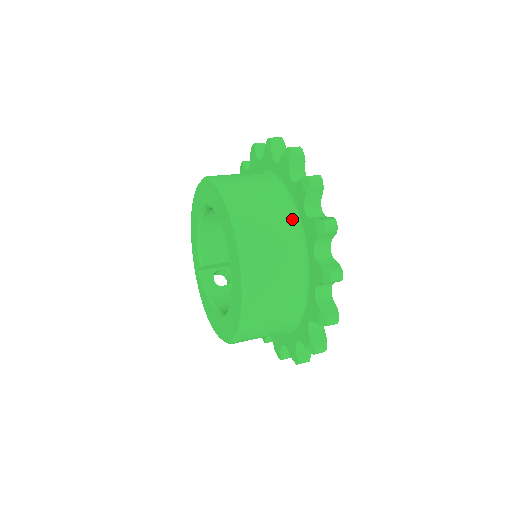
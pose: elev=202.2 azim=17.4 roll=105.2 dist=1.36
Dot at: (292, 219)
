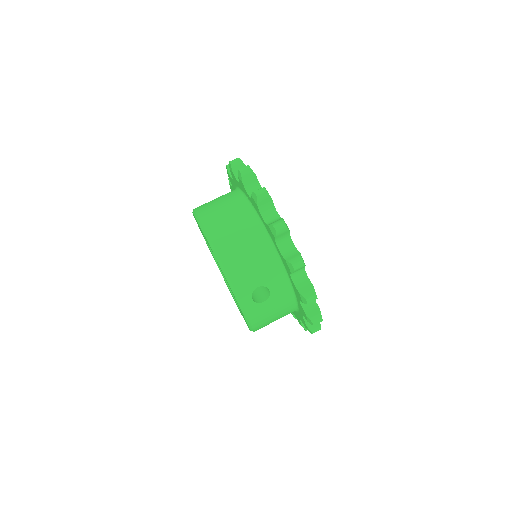
Dot at: (236, 194)
